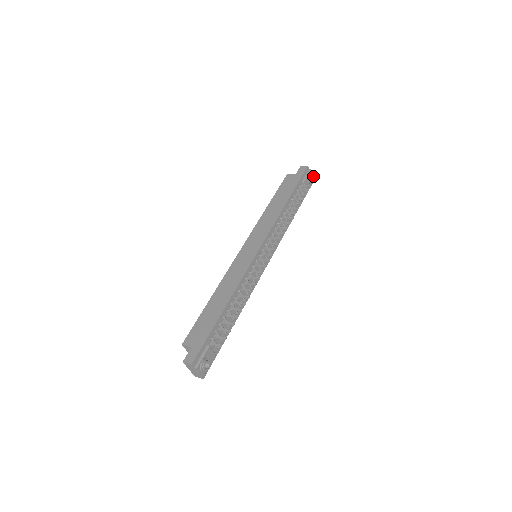
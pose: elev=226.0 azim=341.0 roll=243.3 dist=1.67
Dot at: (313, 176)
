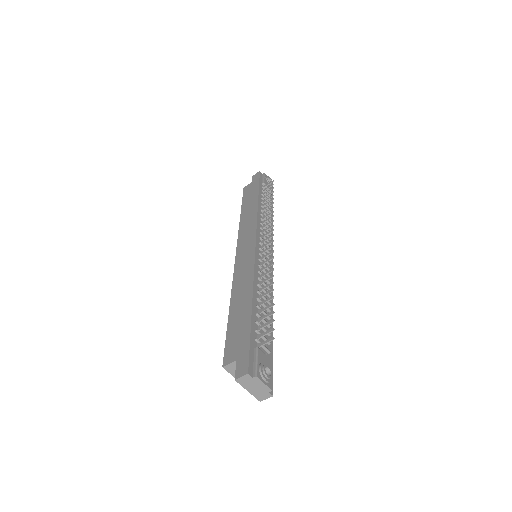
Dot at: (270, 178)
